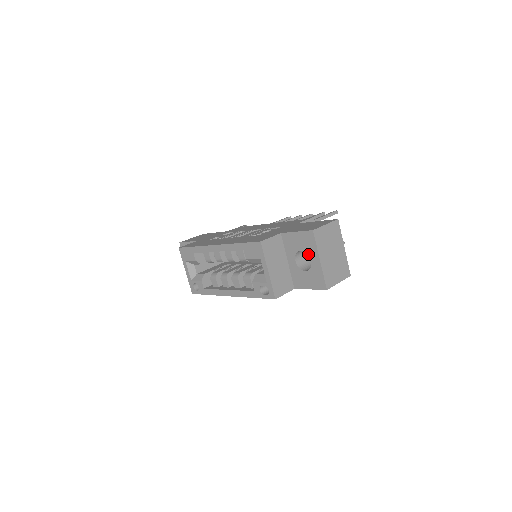
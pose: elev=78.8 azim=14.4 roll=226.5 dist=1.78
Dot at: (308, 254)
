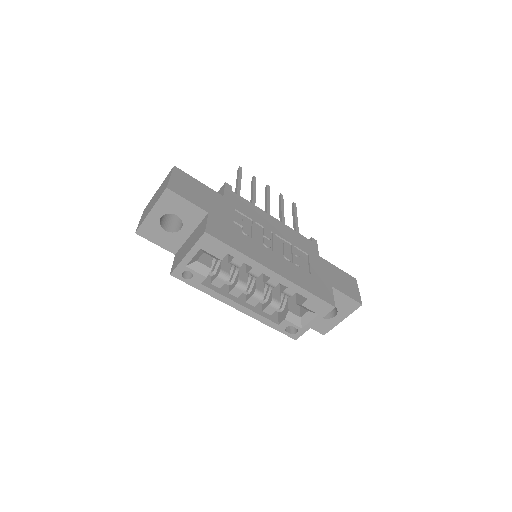
Dot at: (338, 312)
